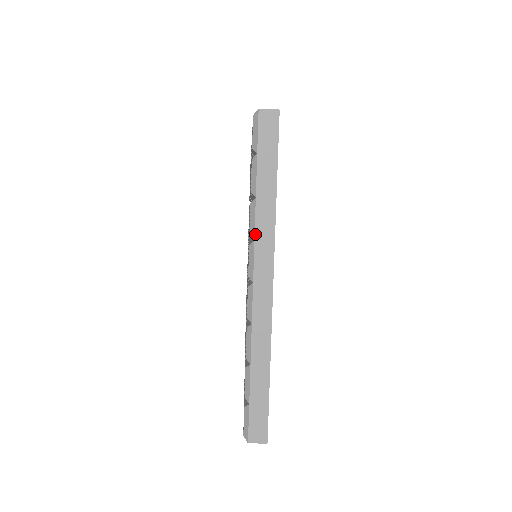
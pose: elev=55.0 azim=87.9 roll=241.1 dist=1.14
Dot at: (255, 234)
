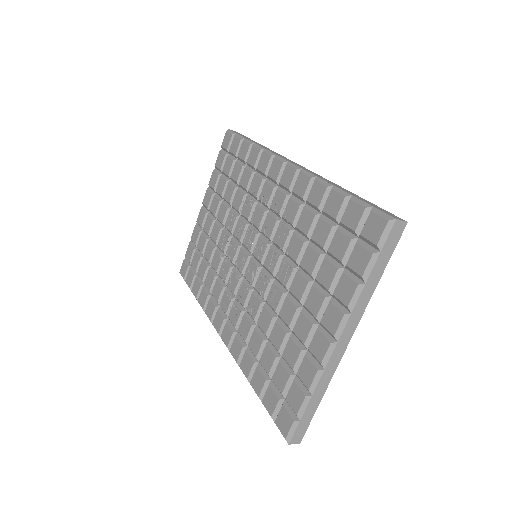
Dot at: (354, 309)
